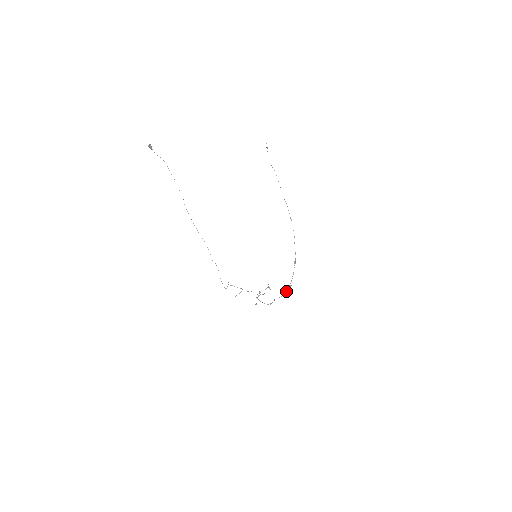
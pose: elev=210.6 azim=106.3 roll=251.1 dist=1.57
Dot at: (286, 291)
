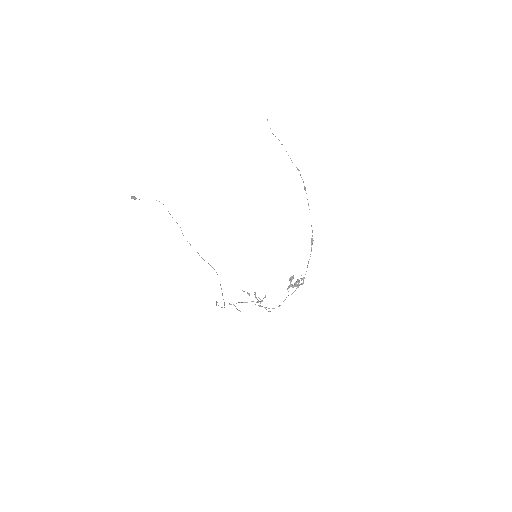
Dot at: (290, 285)
